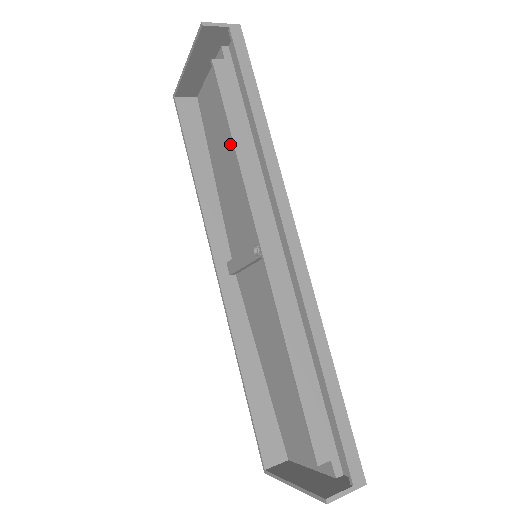
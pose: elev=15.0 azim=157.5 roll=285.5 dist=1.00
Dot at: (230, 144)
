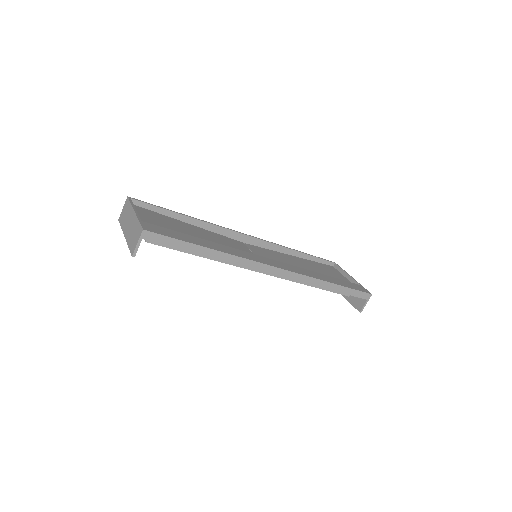
Dot at: occluded
